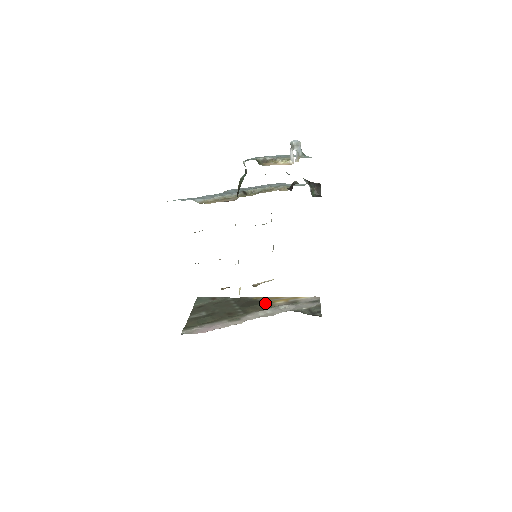
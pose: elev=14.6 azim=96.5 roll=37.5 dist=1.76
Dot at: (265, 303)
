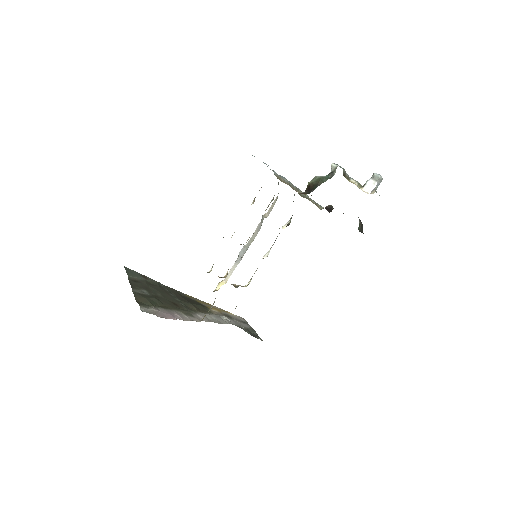
Dot at: (203, 306)
